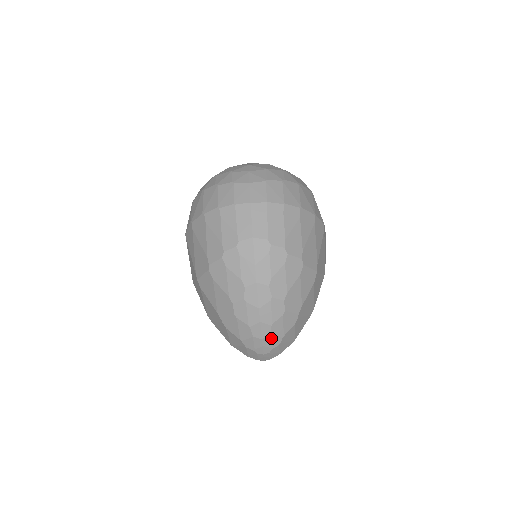
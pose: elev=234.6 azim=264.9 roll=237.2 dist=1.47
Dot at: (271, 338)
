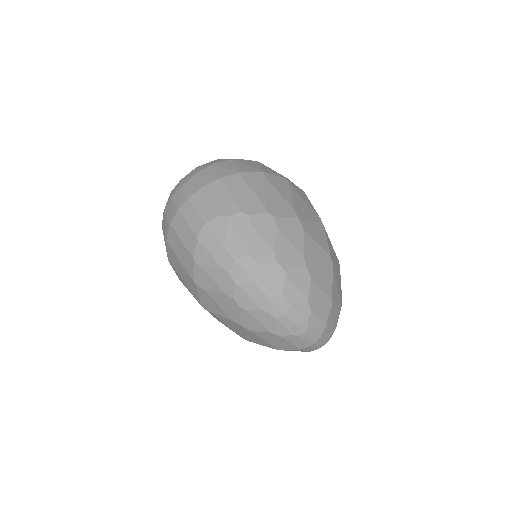
Dot at: (294, 308)
